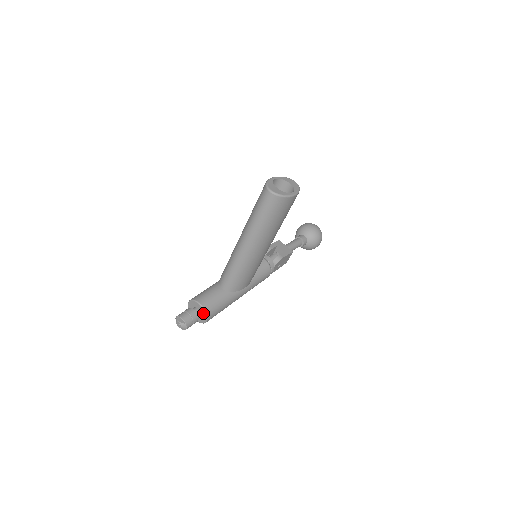
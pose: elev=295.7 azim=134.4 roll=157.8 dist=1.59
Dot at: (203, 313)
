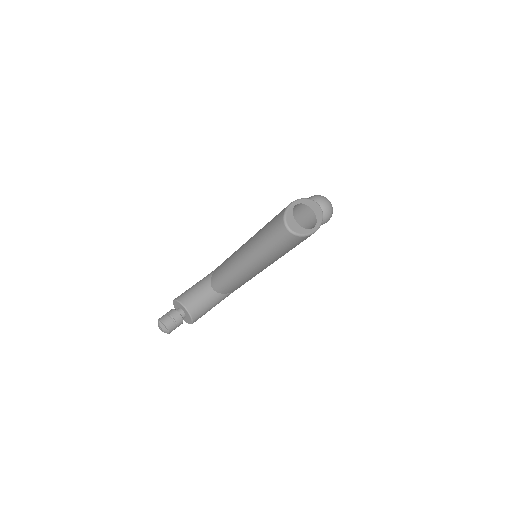
Dot at: (189, 317)
